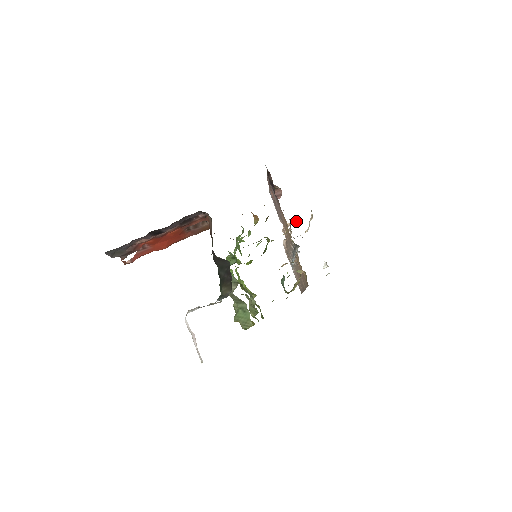
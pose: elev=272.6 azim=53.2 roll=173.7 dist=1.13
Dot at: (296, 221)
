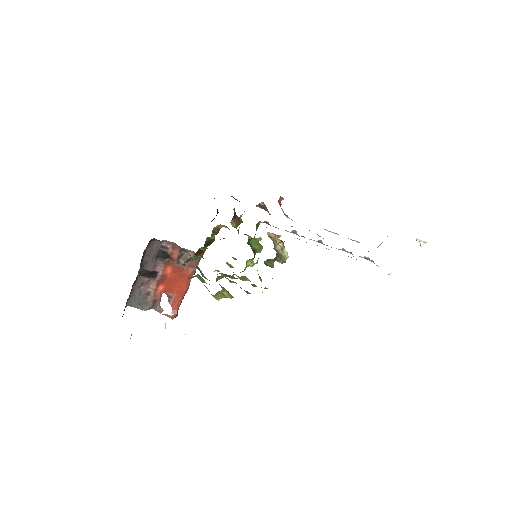
Dot at: occluded
